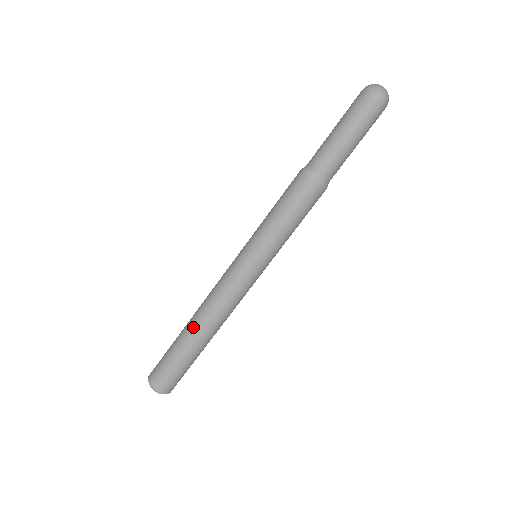
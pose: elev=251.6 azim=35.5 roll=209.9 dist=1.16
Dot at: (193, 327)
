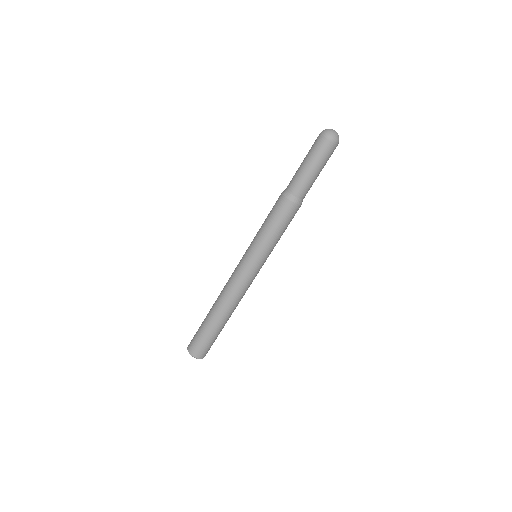
Dot at: (214, 308)
